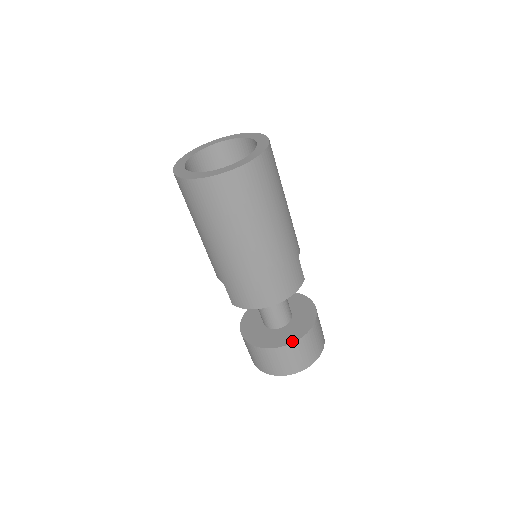
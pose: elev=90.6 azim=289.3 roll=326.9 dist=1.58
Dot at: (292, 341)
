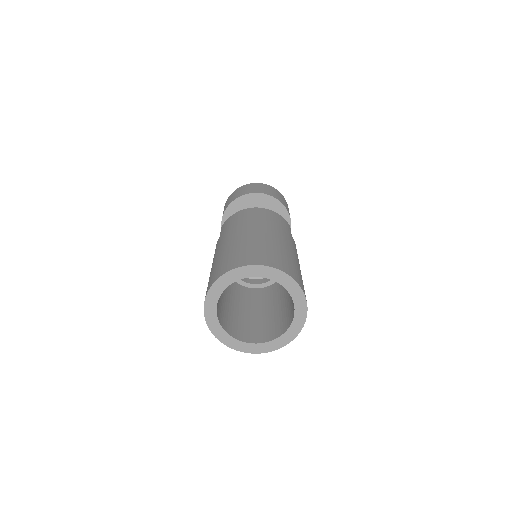
Dot at: occluded
